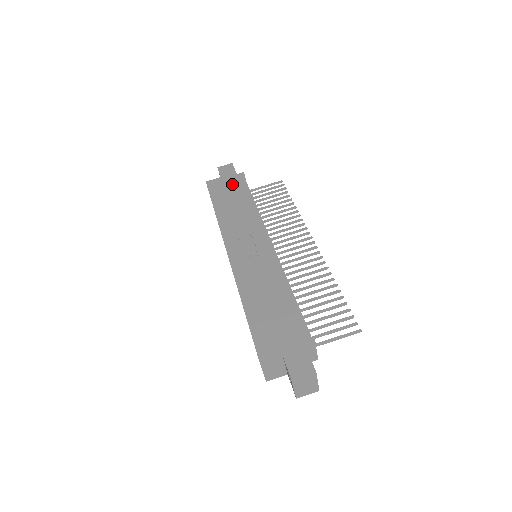
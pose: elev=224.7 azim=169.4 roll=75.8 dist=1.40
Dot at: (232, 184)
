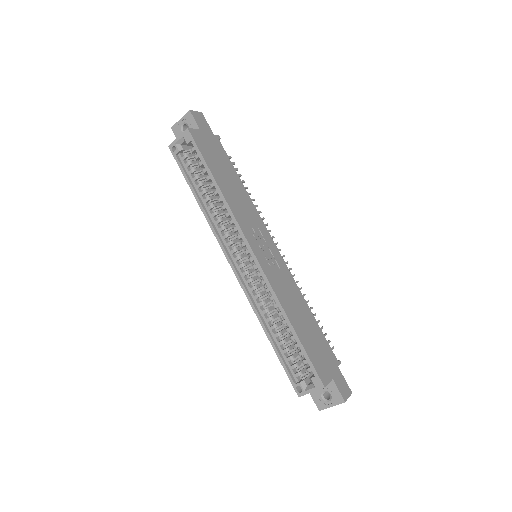
Dot at: (217, 149)
